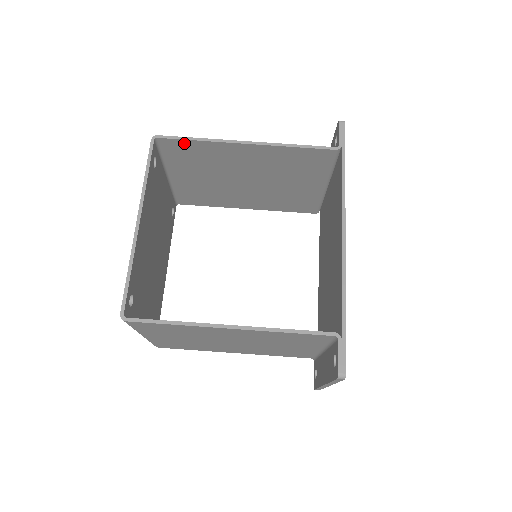
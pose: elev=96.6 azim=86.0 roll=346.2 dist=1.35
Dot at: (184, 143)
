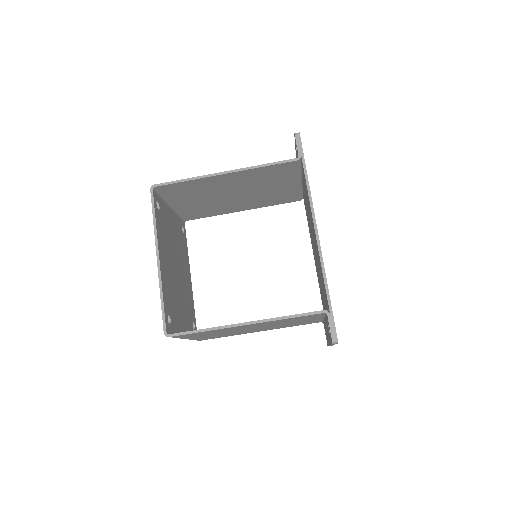
Dot at: (176, 185)
